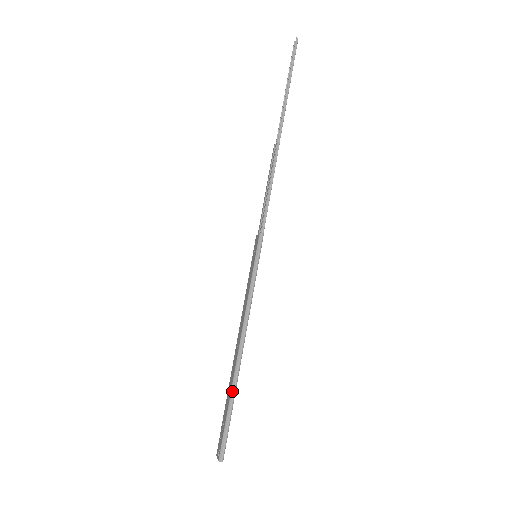
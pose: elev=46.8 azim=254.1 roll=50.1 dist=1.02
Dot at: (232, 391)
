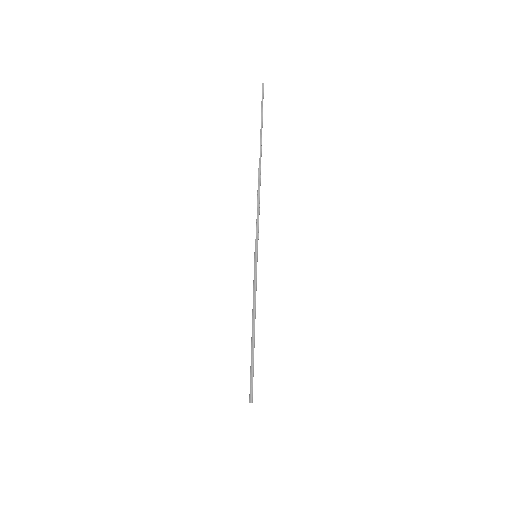
Dot at: (251, 354)
